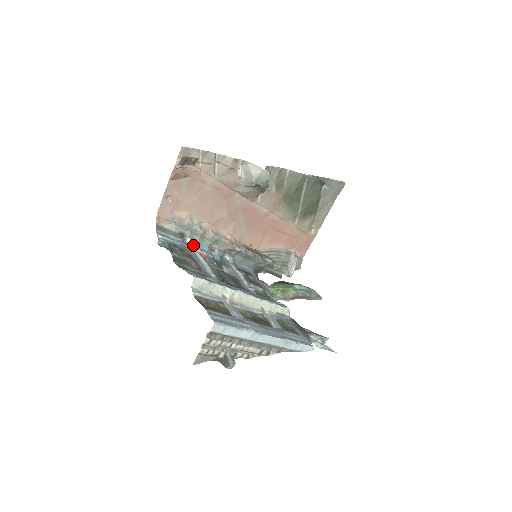
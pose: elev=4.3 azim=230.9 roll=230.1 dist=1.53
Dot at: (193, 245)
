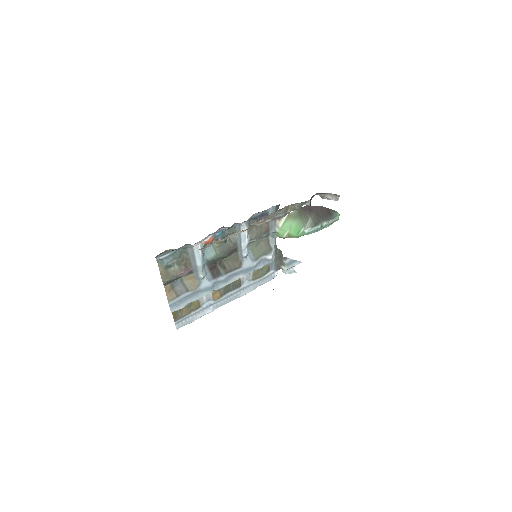
Dot at: (196, 245)
